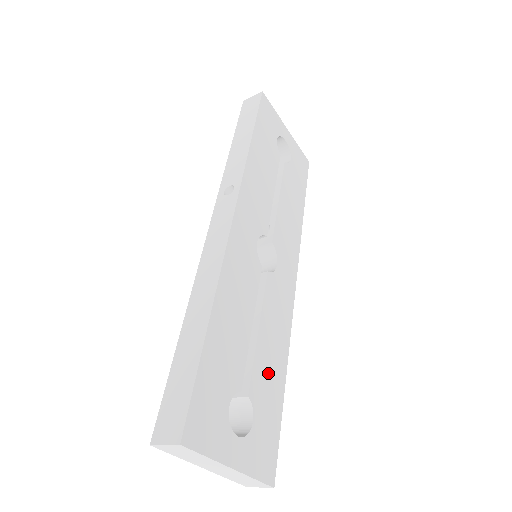
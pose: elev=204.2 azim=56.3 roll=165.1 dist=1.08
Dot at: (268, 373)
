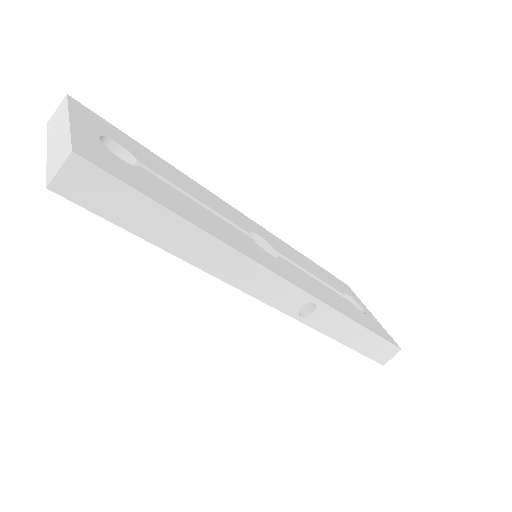
Dot at: (178, 201)
